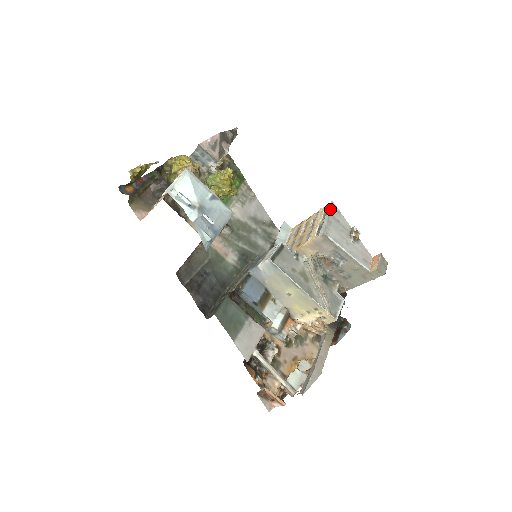
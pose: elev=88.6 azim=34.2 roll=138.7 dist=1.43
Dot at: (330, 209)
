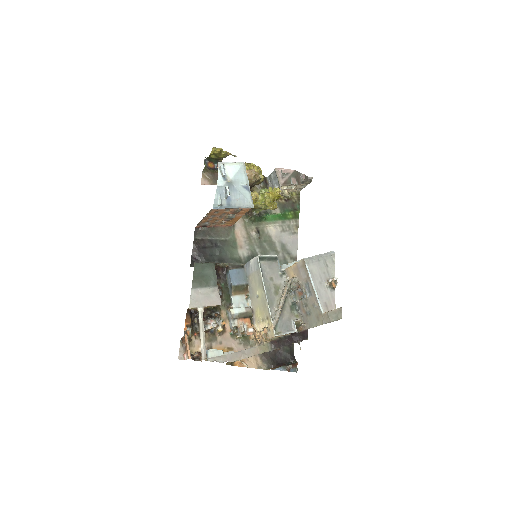
Dot at: (327, 254)
